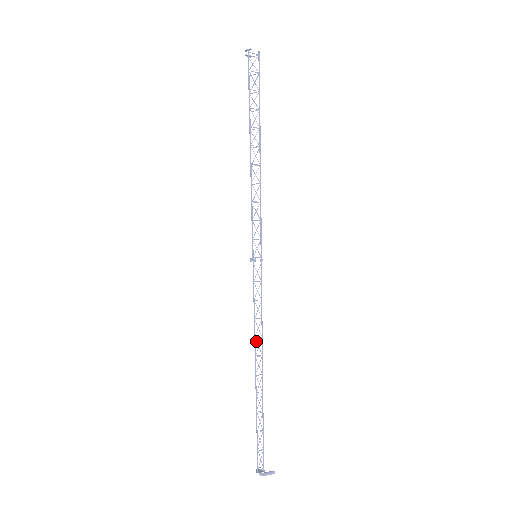
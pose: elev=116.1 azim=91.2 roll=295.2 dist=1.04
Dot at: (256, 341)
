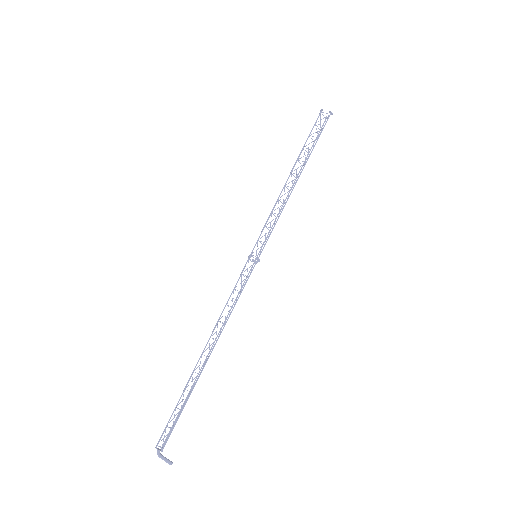
Dot at: occluded
